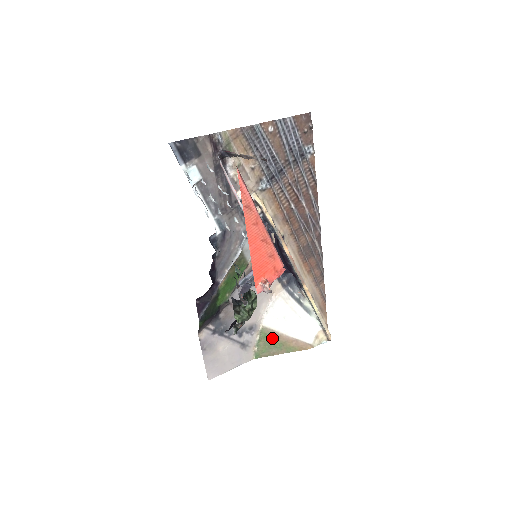
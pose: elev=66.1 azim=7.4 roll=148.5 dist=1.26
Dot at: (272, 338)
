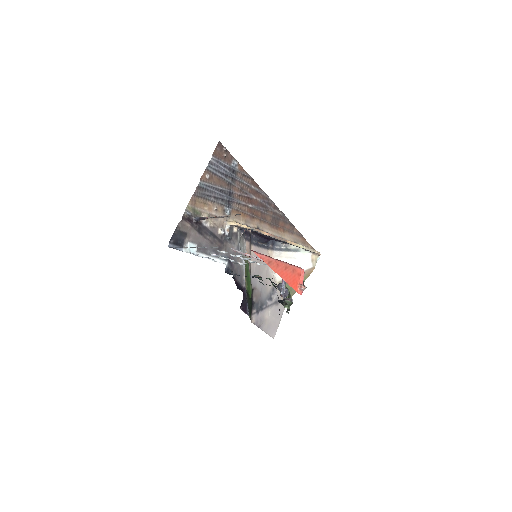
Dot at: occluded
